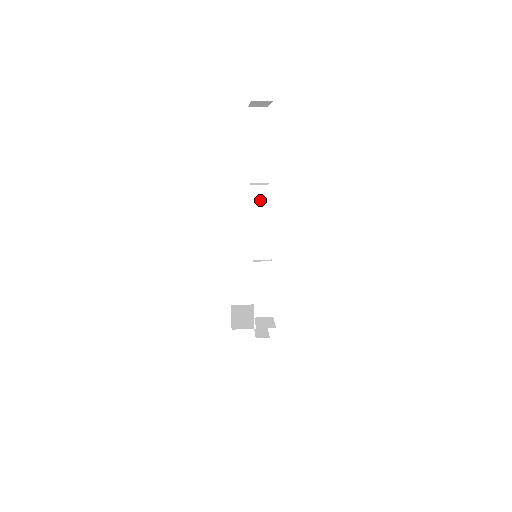
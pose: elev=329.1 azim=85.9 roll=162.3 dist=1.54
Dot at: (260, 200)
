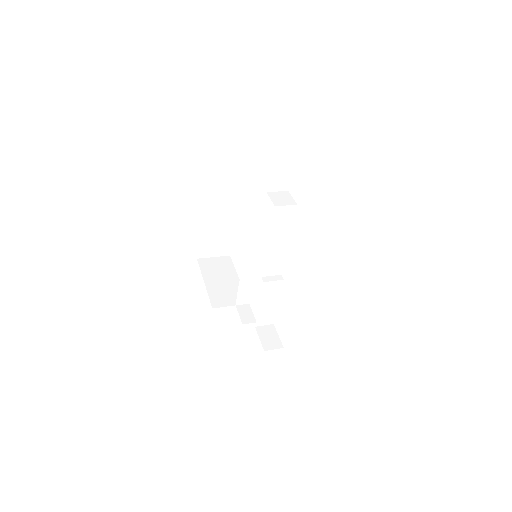
Dot at: (282, 221)
